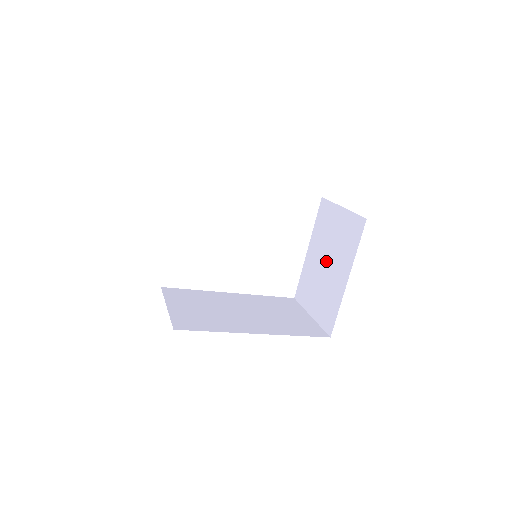
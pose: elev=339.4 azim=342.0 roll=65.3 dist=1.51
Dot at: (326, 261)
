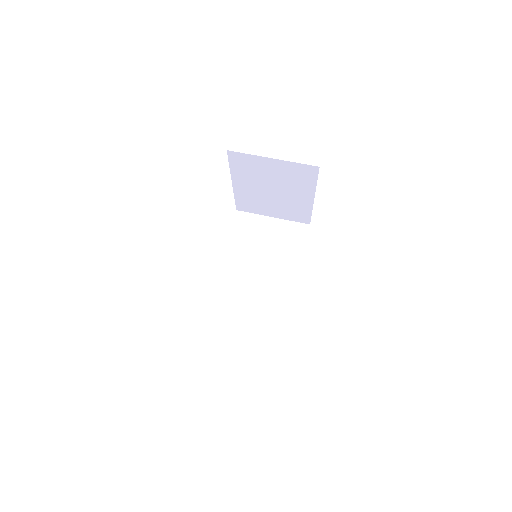
Dot at: (272, 190)
